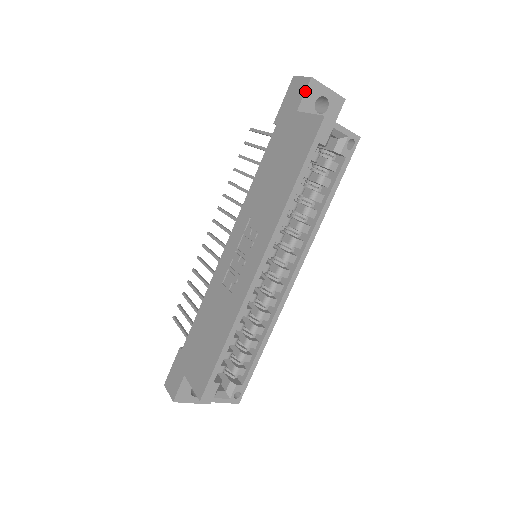
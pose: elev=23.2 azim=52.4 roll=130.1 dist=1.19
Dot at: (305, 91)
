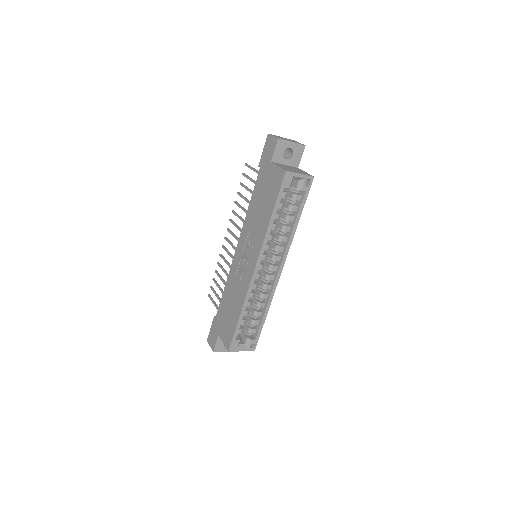
Dot at: (275, 148)
